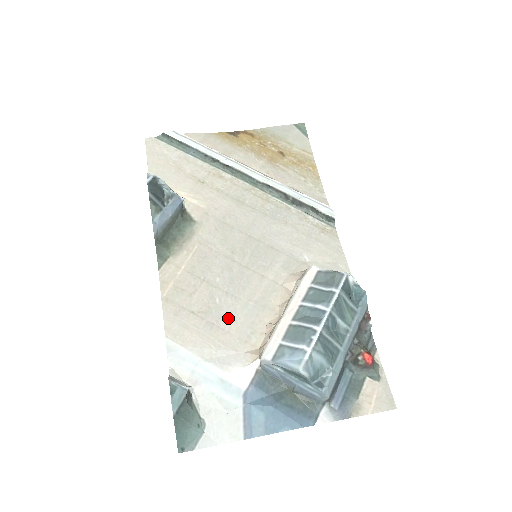
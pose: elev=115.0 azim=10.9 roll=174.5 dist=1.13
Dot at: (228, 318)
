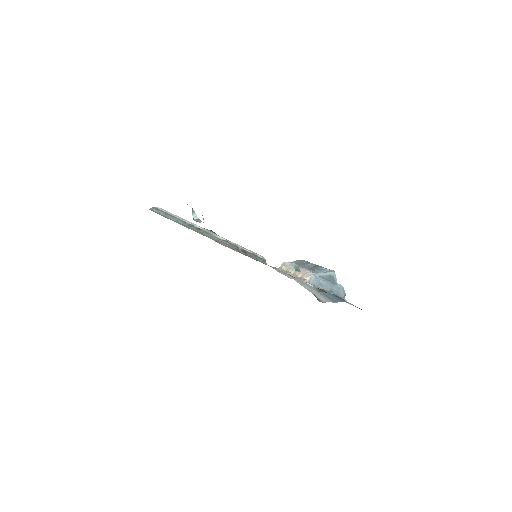
Dot at: occluded
